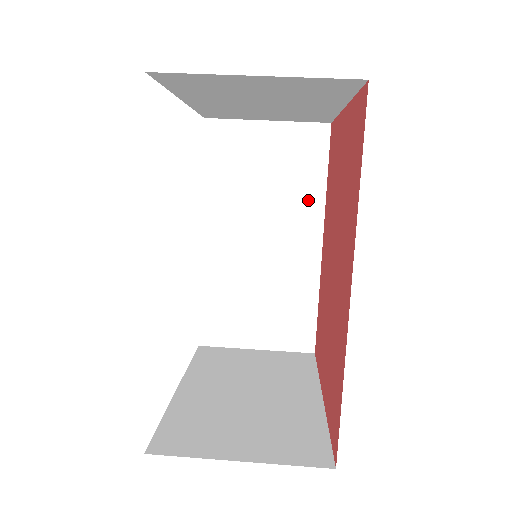
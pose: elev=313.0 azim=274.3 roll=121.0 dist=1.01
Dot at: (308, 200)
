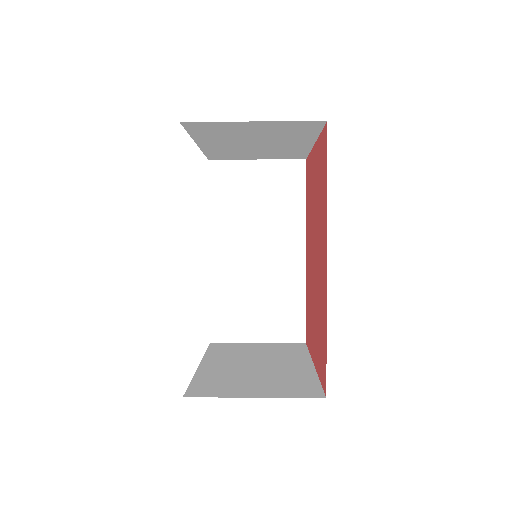
Dot at: (292, 219)
